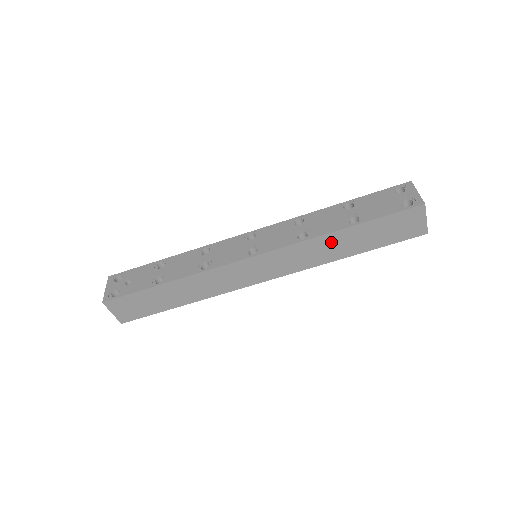
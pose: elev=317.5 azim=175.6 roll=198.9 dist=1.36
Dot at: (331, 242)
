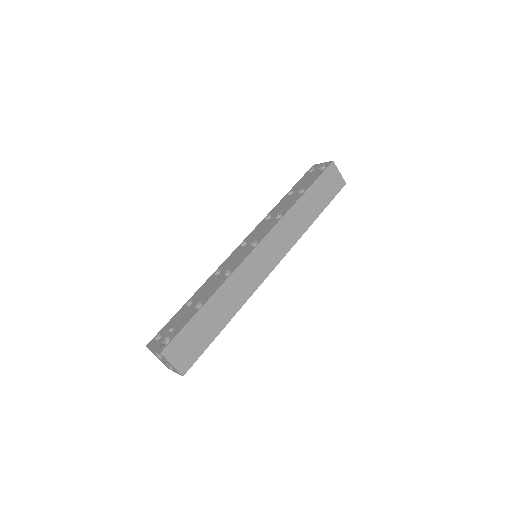
Dot at: (299, 211)
